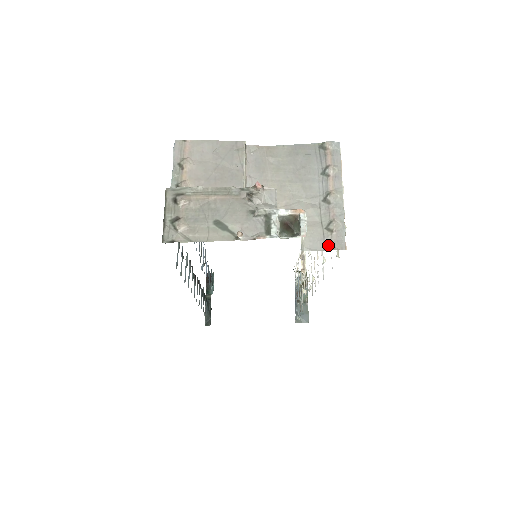
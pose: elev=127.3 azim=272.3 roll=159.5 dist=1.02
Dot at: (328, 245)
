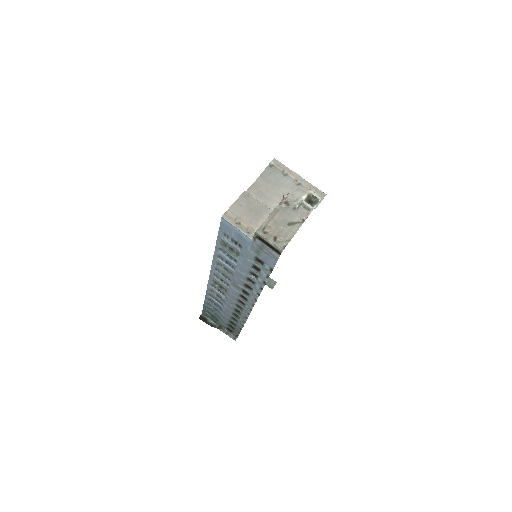
Dot at: occluded
